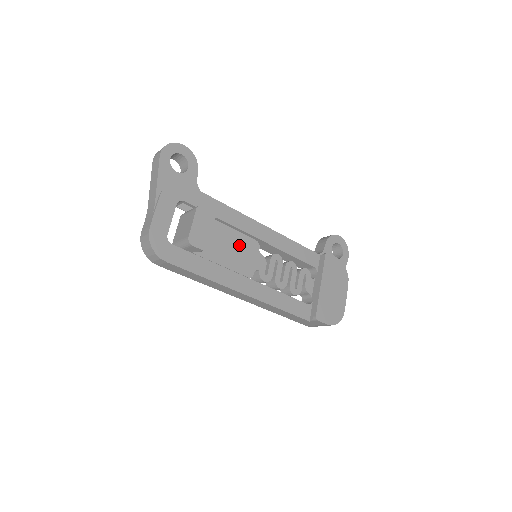
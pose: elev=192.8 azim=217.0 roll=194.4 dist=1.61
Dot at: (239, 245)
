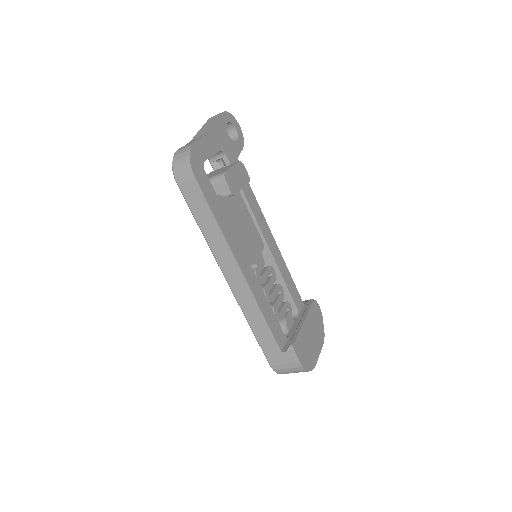
Dot at: (250, 230)
